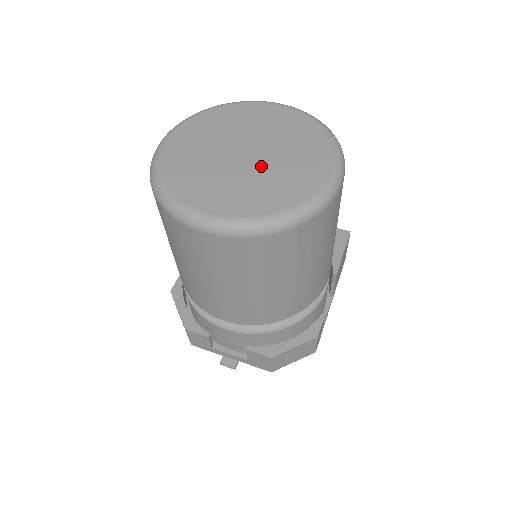
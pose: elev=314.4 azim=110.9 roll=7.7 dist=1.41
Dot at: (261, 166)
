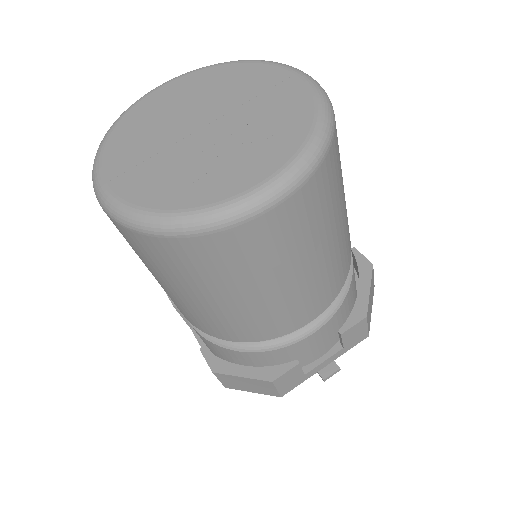
Dot at: (235, 120)
